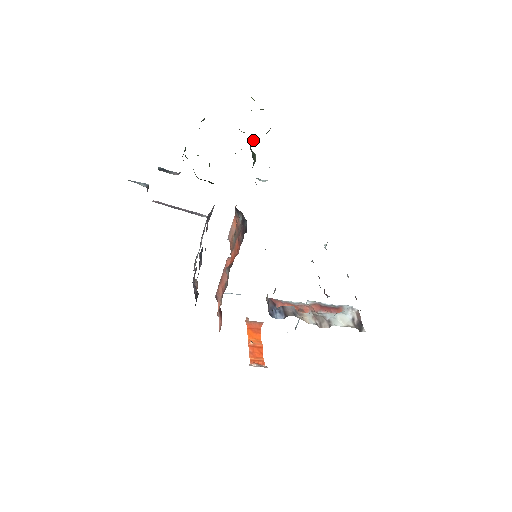
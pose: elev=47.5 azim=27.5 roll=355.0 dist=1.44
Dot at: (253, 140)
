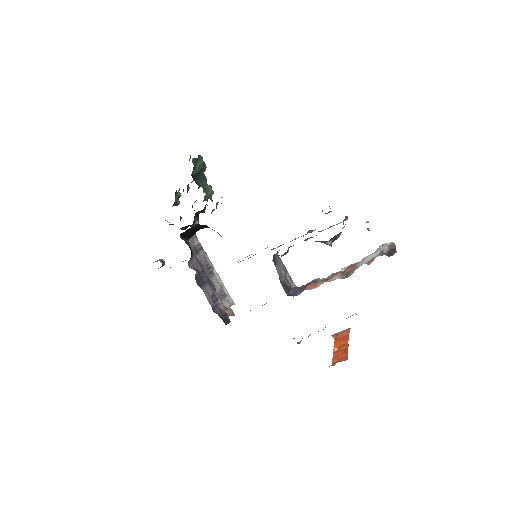
Dot at: (202, 178)
